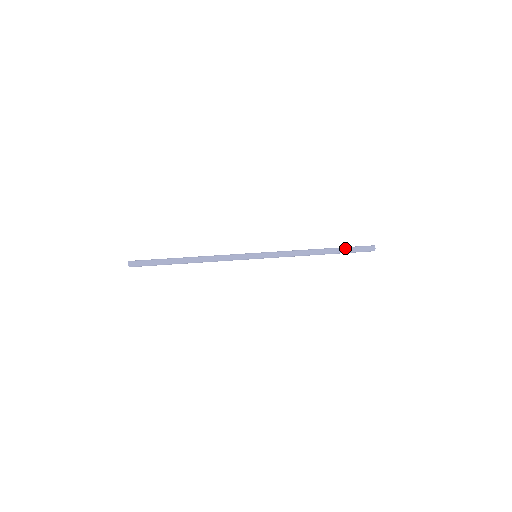
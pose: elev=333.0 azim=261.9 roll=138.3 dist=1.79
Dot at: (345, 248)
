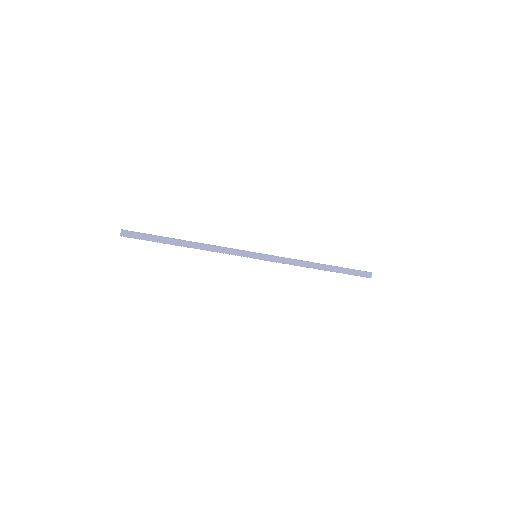
Dot at: occluded
